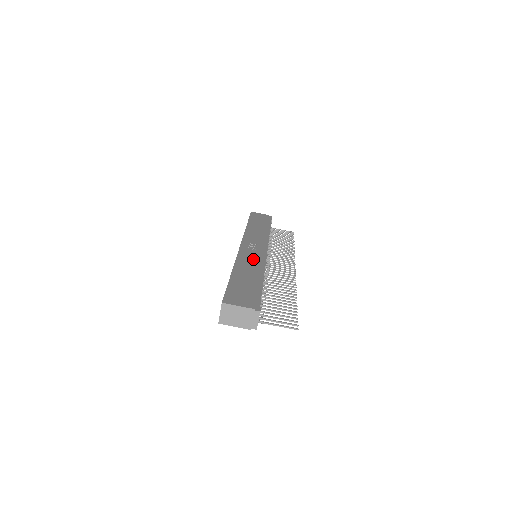
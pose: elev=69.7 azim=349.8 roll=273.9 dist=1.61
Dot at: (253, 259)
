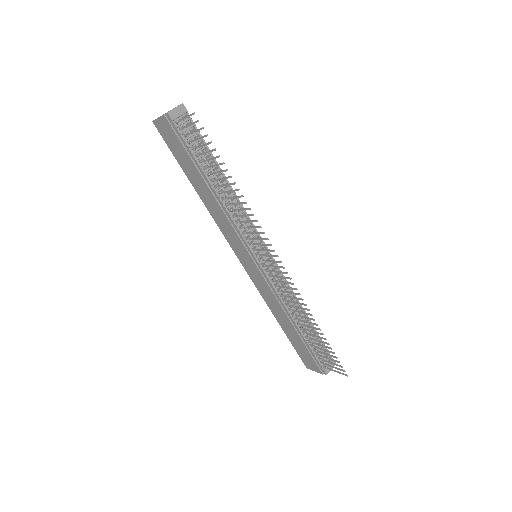
Dot at: occluded
